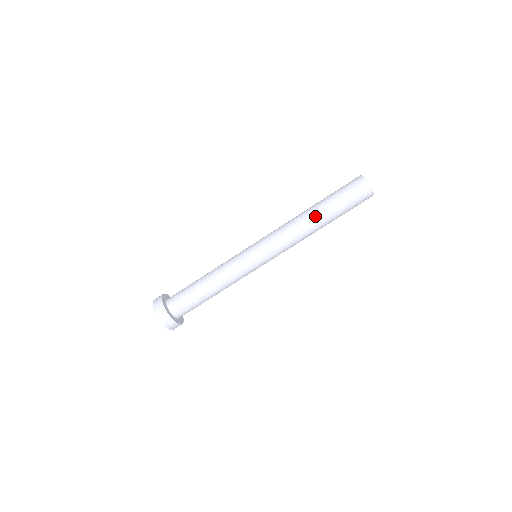
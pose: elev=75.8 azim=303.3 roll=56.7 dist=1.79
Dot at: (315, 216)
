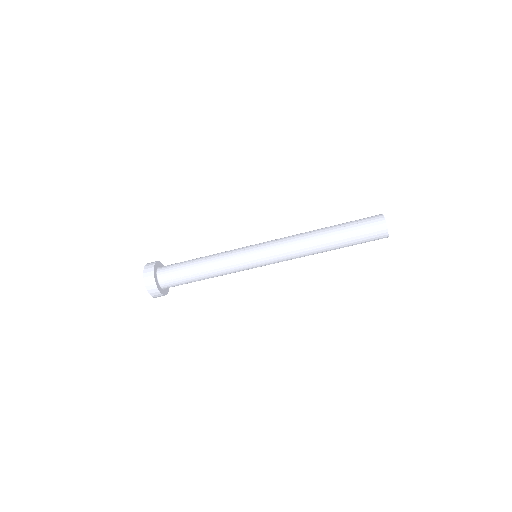
Dot at: (327, 247)
